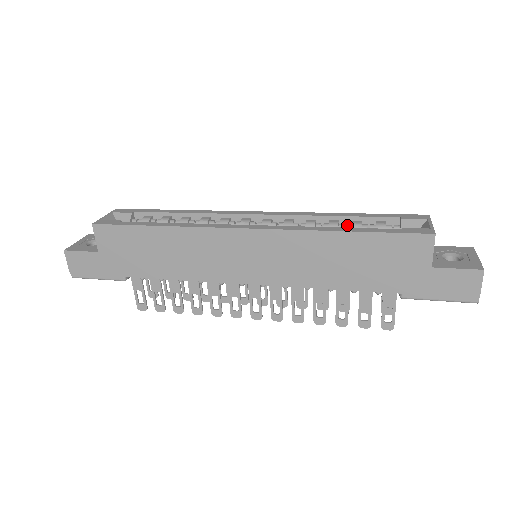
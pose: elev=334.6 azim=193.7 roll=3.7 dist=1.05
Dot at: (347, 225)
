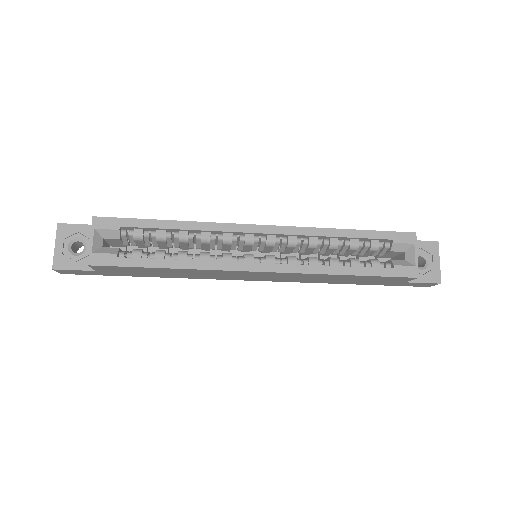
Dot at: (345, 244)
